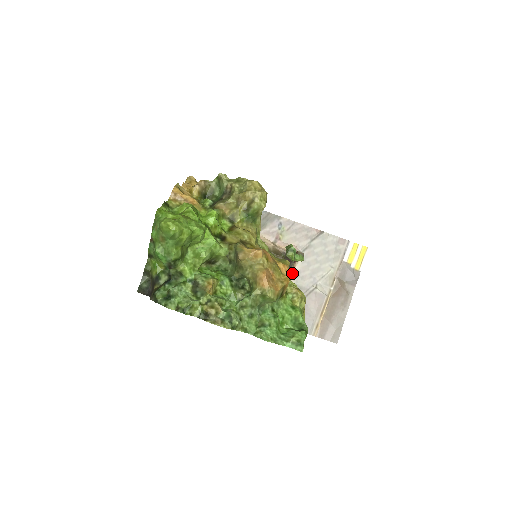
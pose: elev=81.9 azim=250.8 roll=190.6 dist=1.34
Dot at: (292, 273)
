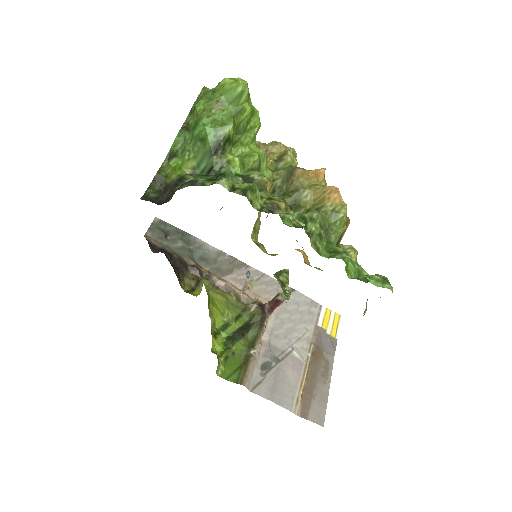
Dot at: (265, 328)
